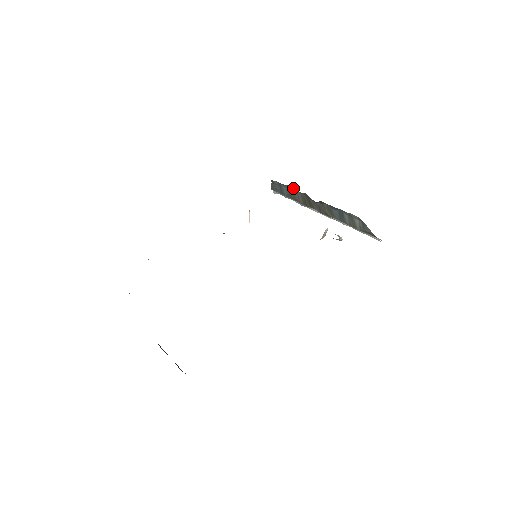
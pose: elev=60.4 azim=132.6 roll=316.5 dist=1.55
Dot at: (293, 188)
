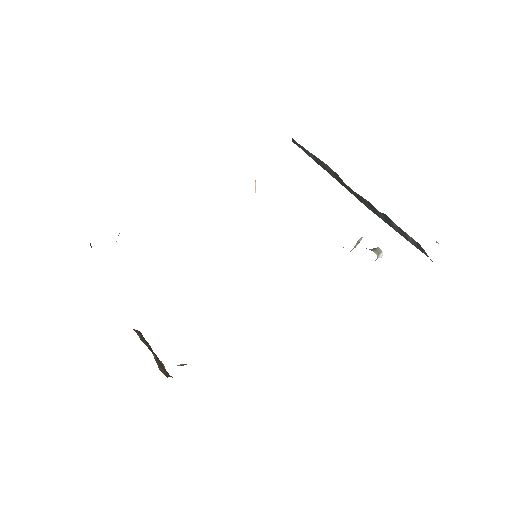
Dot at: occluded
